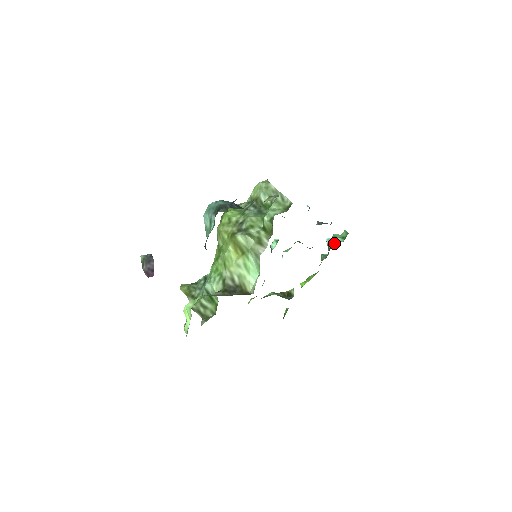
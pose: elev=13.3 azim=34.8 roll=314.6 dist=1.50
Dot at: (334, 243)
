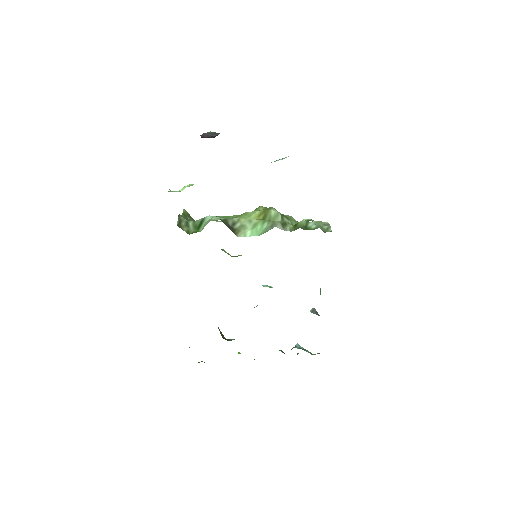
Dot at: (301, 348)
